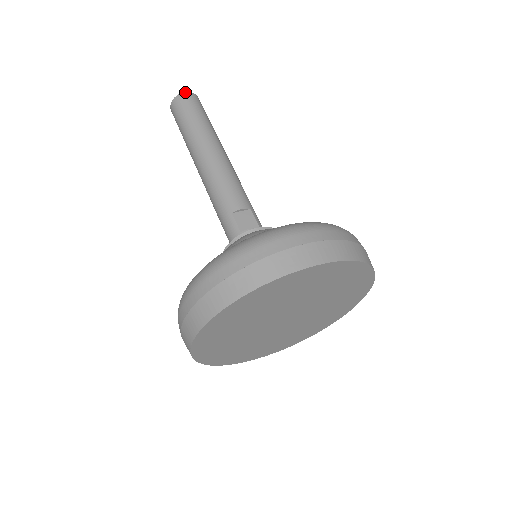
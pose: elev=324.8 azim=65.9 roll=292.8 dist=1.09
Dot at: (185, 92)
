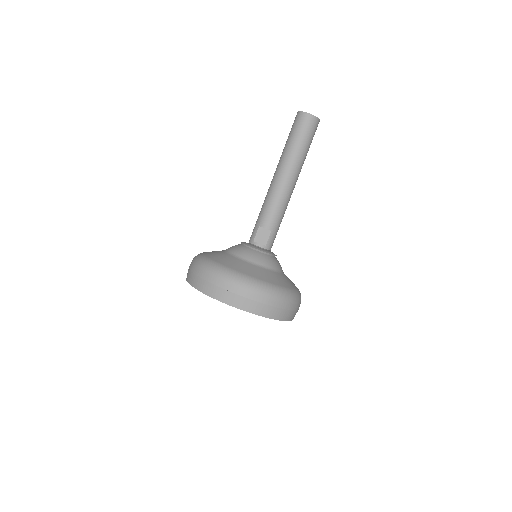
Dot at: (308, 113)
